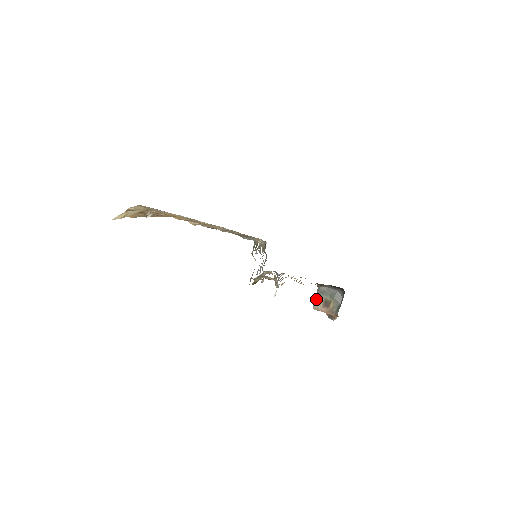
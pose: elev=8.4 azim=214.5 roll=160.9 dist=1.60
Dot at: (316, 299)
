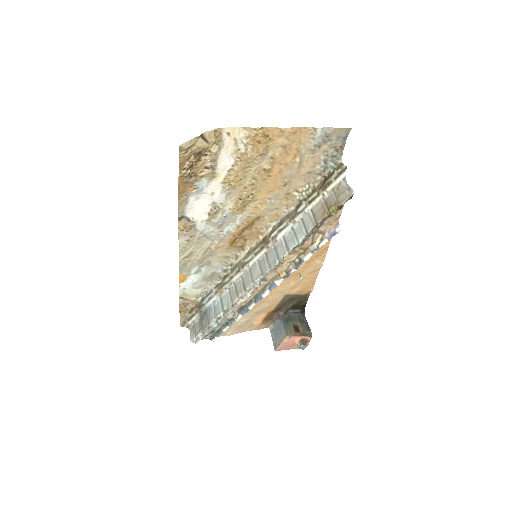
Dot at: (286, 327)
